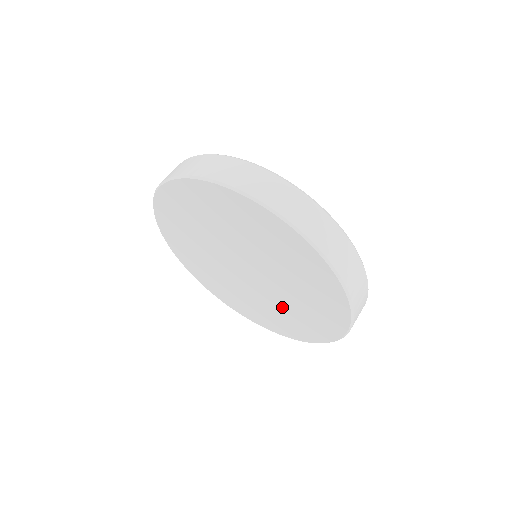
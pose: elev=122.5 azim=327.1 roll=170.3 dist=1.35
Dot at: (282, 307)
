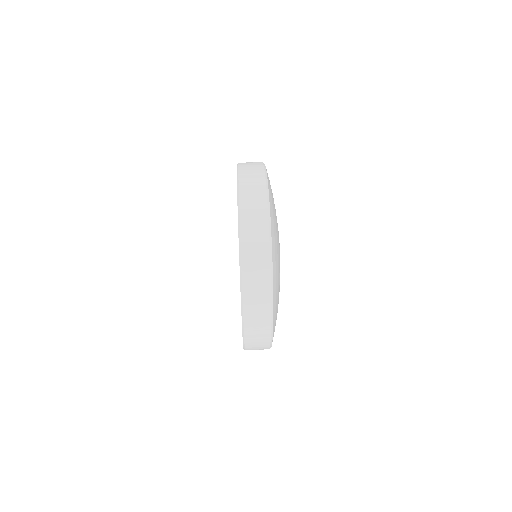
Dot at: occluded
